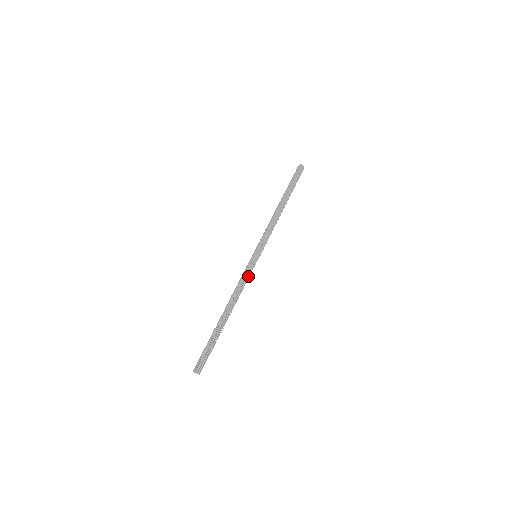
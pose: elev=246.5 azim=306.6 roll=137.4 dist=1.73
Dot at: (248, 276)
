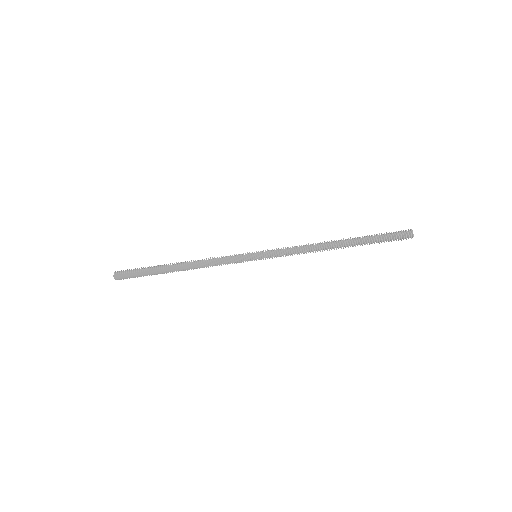
Dot at: (227, 264)
